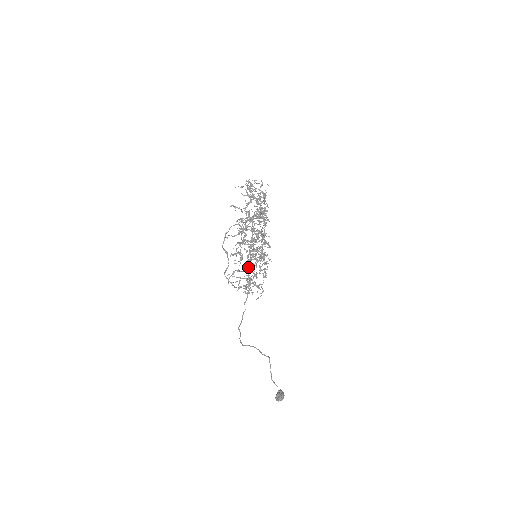
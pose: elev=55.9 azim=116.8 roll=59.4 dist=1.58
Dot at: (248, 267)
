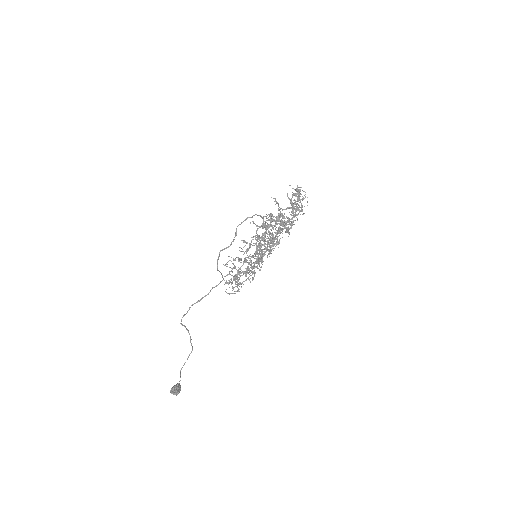
Dot at: (245, 261)
